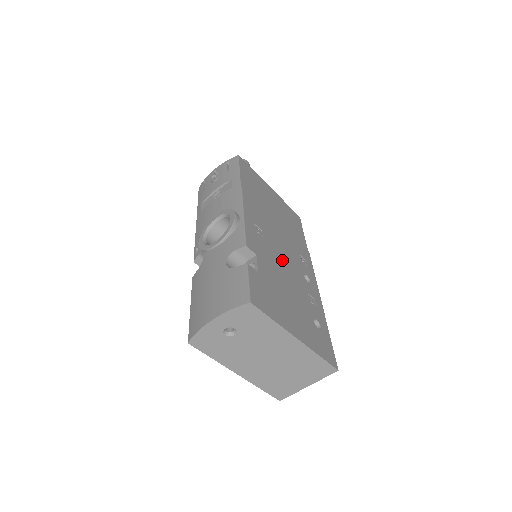
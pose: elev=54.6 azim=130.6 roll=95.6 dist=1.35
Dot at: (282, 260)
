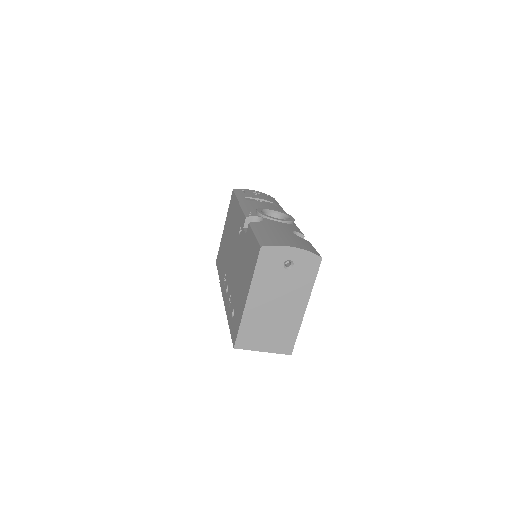
Dot at: occluded
